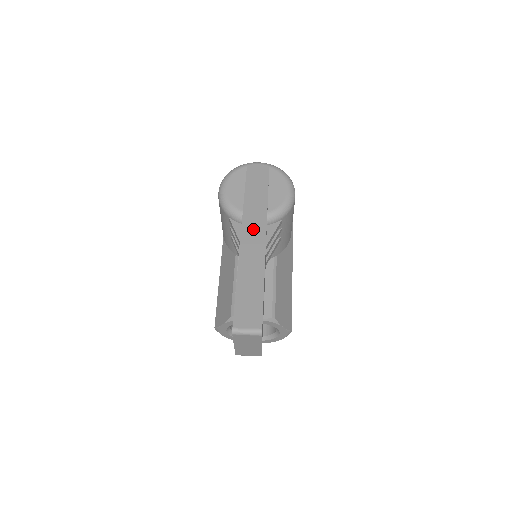
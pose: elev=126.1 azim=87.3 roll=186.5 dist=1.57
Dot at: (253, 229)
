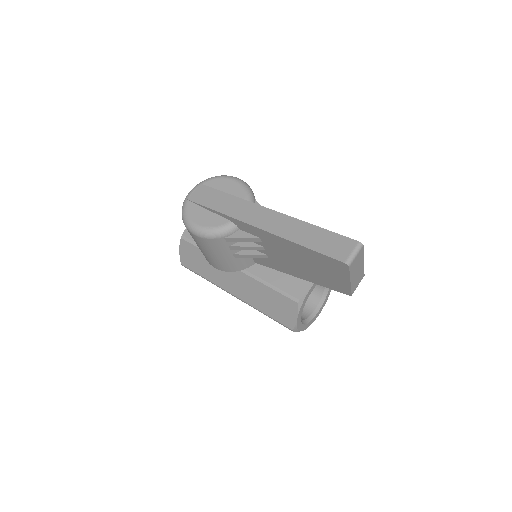
Dot at: (256, 216)
